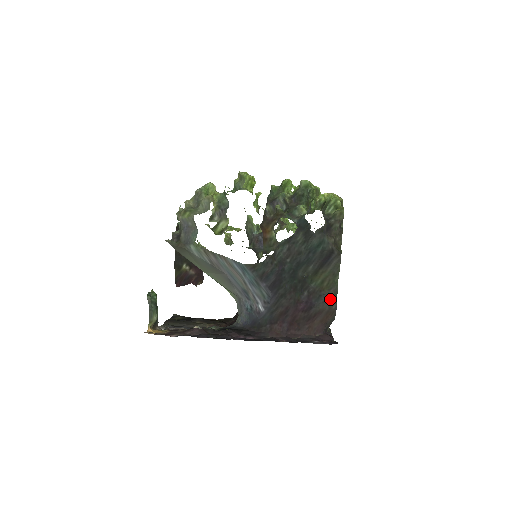
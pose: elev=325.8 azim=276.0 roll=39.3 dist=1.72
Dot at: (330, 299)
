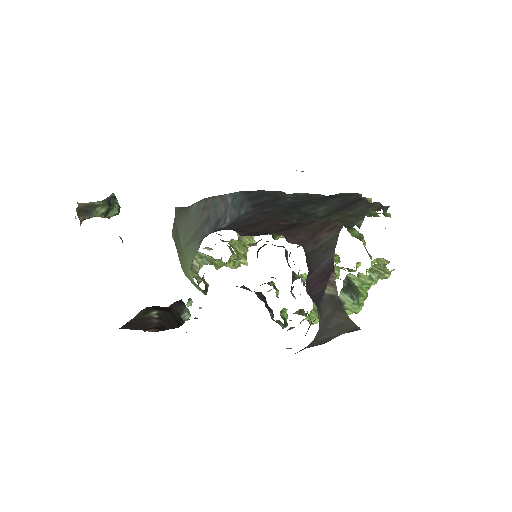
Dot at: occluded
